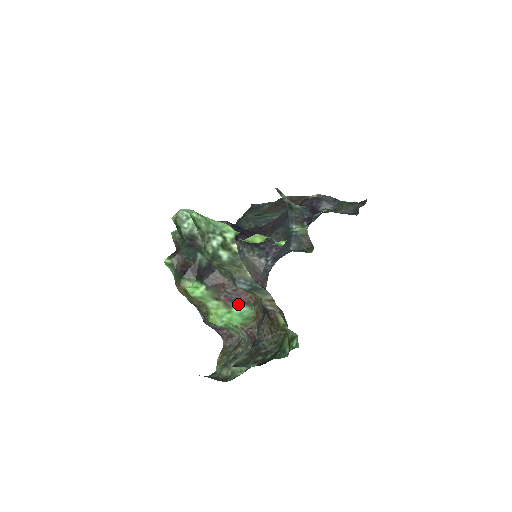
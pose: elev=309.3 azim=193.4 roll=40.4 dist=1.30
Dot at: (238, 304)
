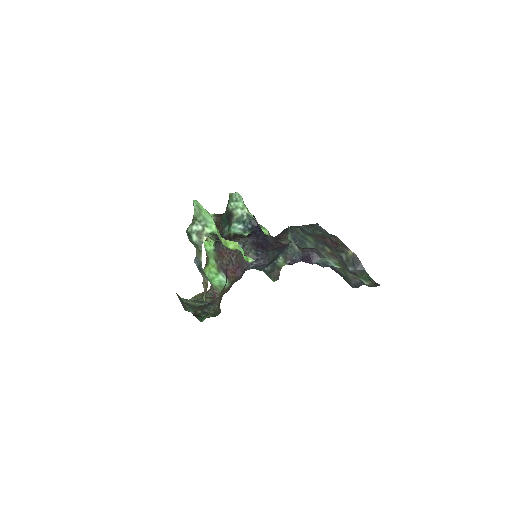
Dot at: (224, 274)
